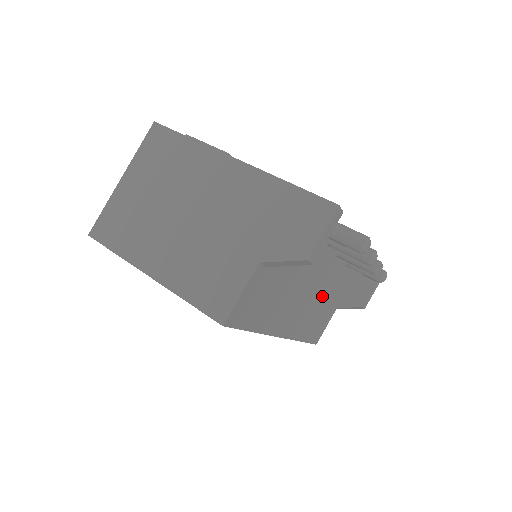
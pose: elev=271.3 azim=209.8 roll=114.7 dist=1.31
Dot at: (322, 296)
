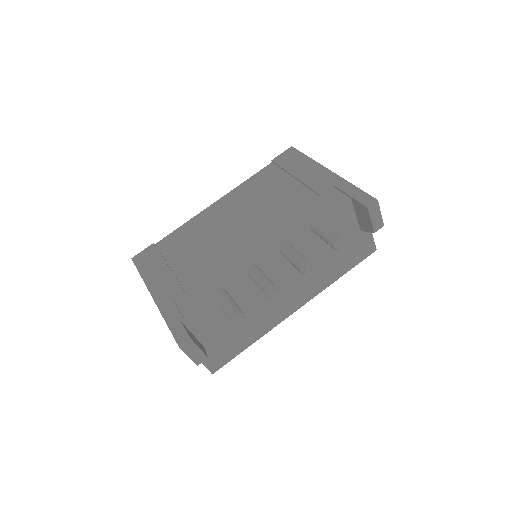
Dot at: (315, 262)
